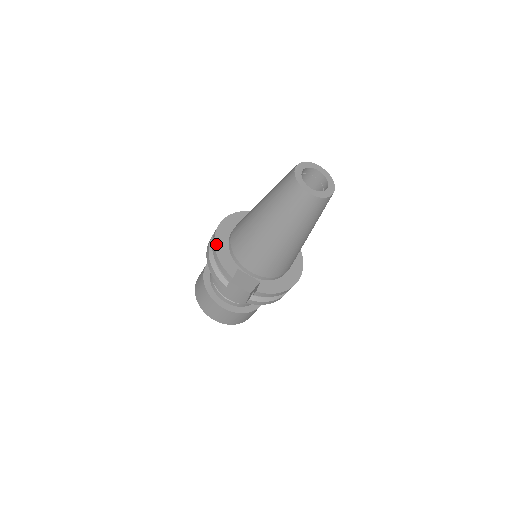
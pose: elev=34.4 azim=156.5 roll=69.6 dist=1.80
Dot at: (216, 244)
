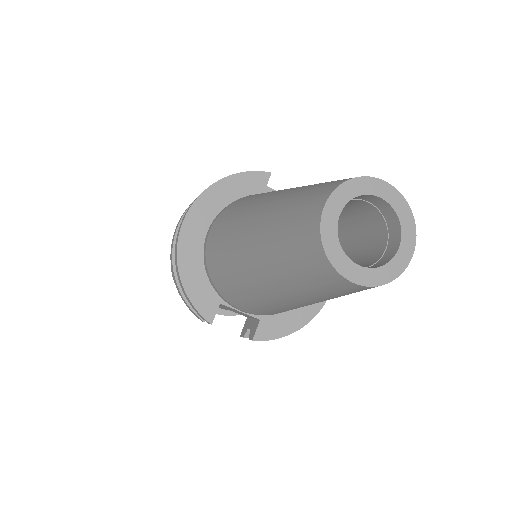
Dot at: (180, 261)
